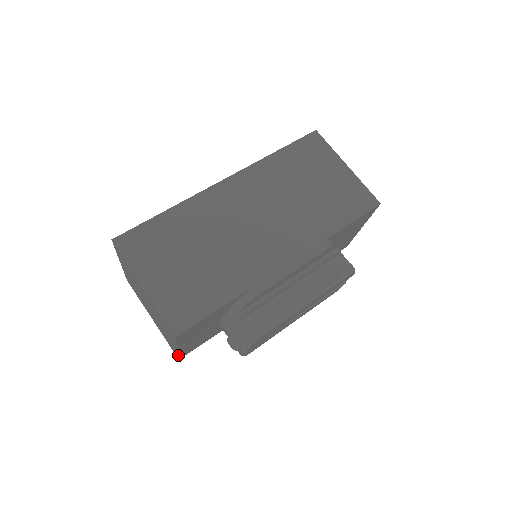
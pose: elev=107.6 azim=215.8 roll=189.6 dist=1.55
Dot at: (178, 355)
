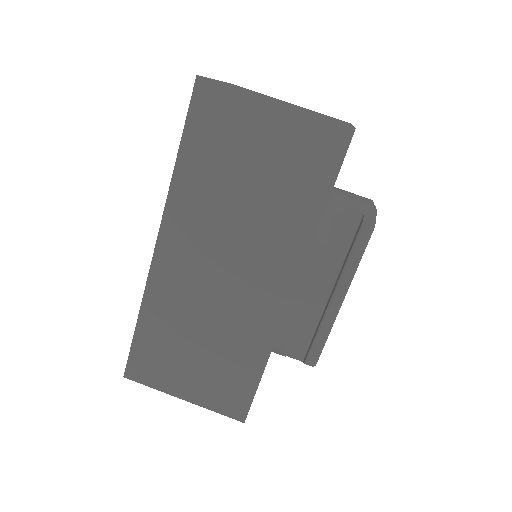
Dot at: occluded
